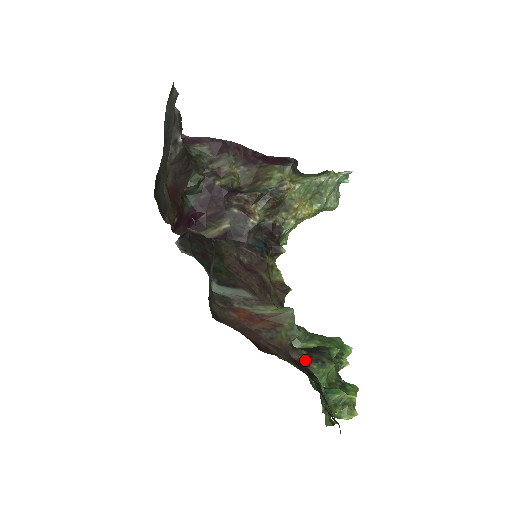
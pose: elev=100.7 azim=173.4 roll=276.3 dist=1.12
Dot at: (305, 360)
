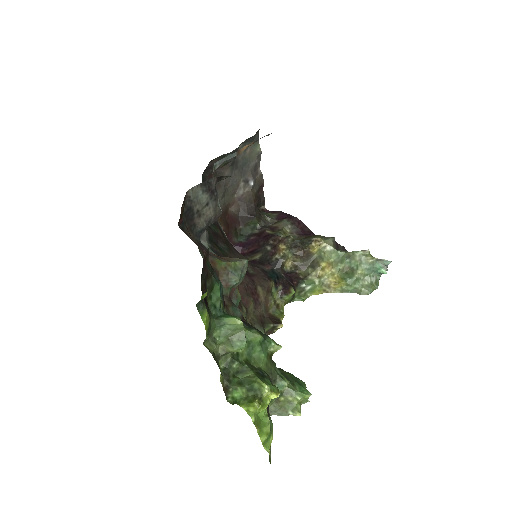
Dot at: (234, 314)
